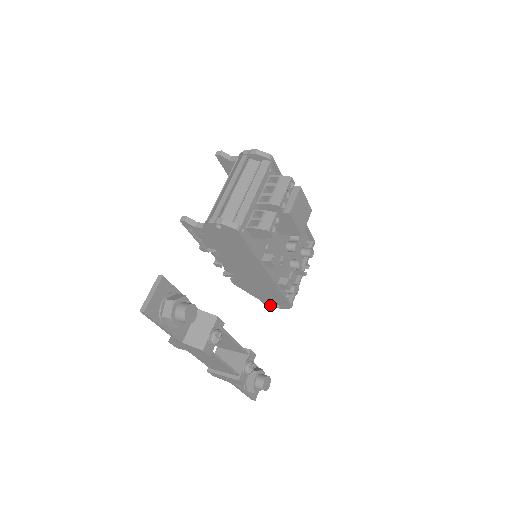
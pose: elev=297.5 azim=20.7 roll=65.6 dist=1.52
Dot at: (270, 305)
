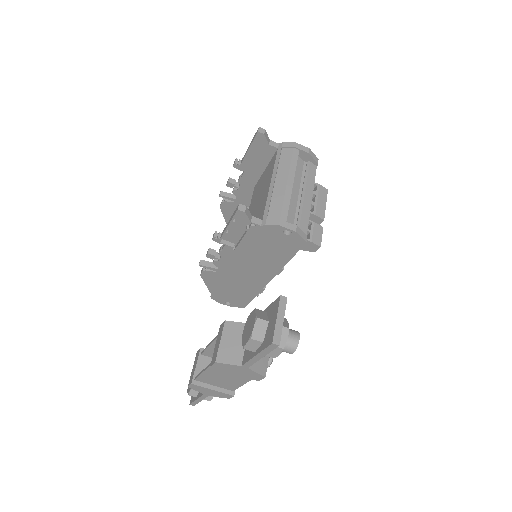
Dot at: (217, 300)
